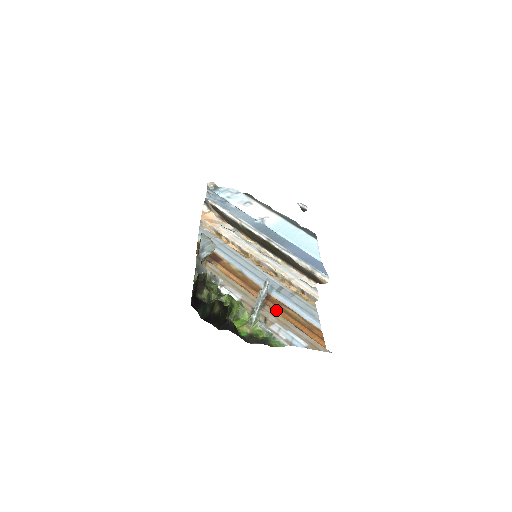
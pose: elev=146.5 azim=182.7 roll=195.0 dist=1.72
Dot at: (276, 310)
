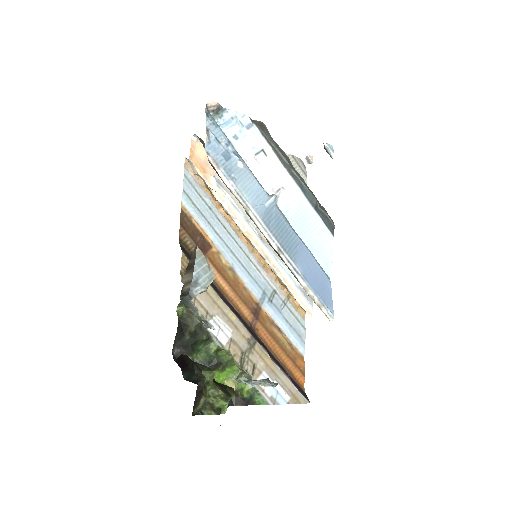
Dot at: (264, 336)
